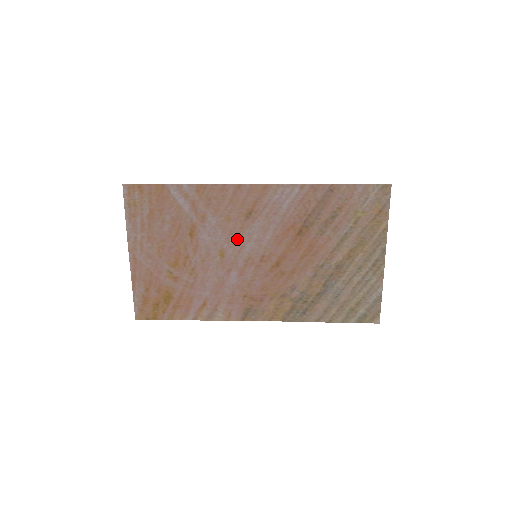
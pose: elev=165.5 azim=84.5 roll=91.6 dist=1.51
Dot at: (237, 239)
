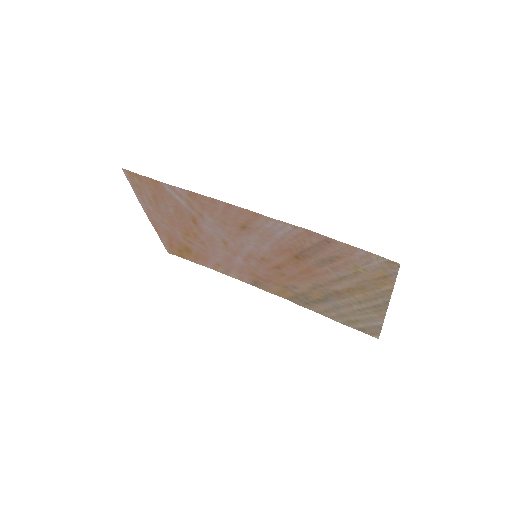
Dot at: (236, 239)
